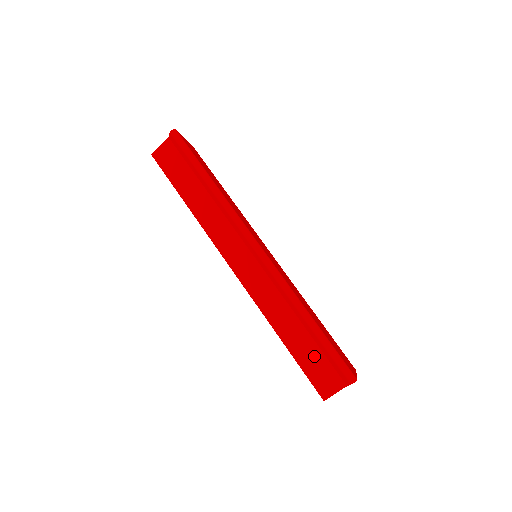
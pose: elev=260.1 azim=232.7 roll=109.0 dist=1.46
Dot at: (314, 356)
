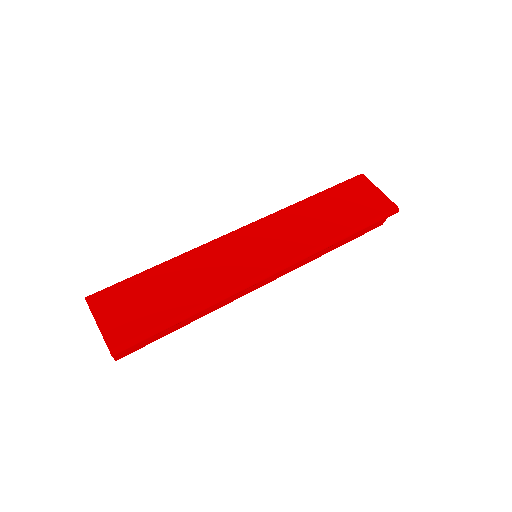
Dot at: (361, 231)
